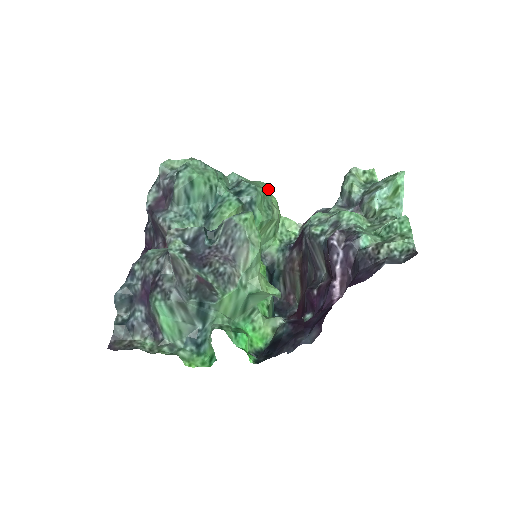
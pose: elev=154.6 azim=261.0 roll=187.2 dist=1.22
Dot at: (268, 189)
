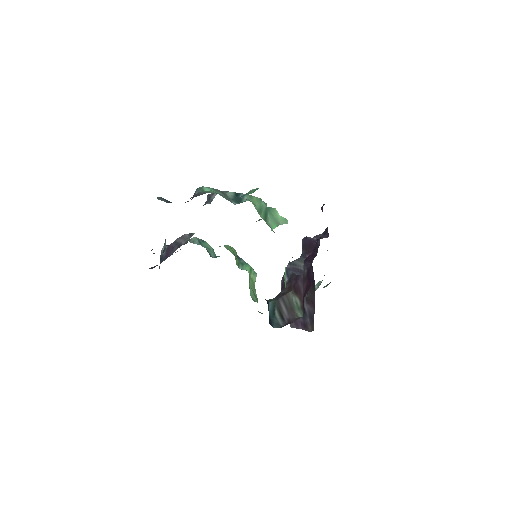
Dot at: occluded
